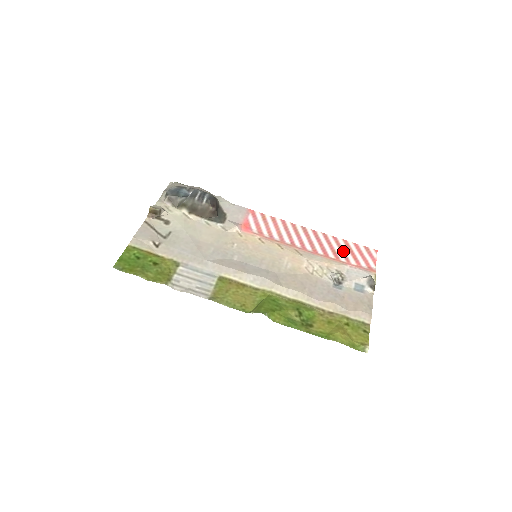
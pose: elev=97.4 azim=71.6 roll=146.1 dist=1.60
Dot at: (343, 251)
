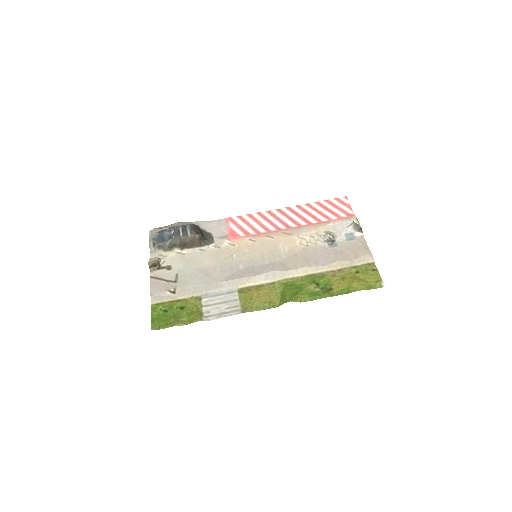
Dot at: (320, 212)
